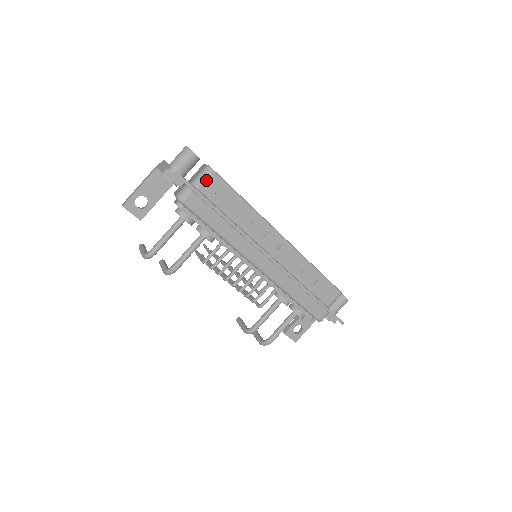
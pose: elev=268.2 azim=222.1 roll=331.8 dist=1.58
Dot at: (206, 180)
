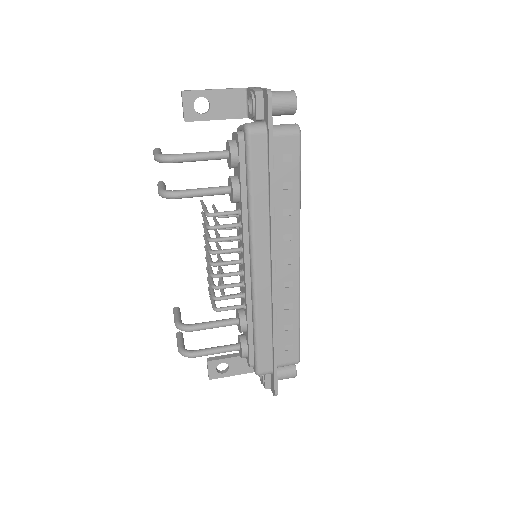
Dot at: (286, 135)
